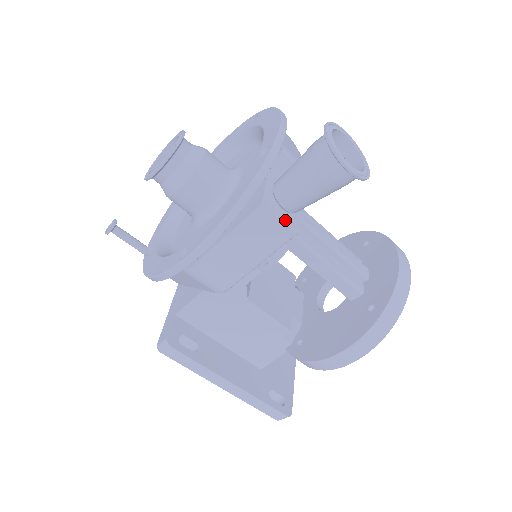
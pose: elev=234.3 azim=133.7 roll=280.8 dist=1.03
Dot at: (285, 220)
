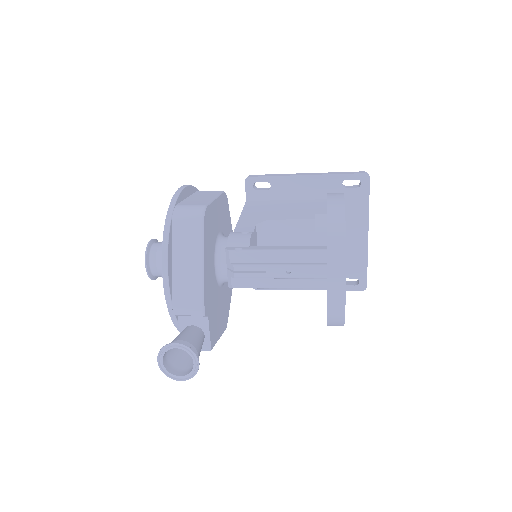
Dot at: occluded
